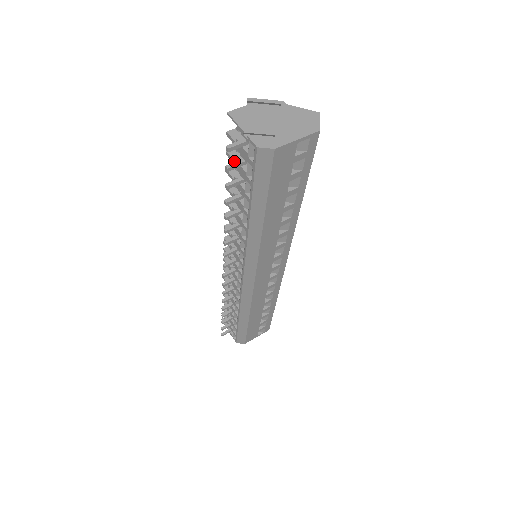
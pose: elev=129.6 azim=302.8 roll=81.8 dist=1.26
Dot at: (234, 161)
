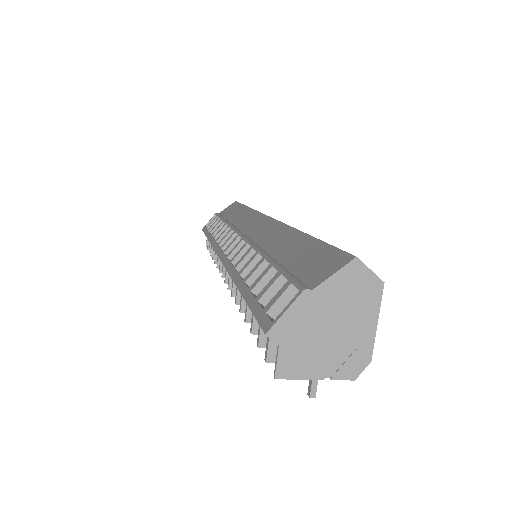
Dot at: occluded
